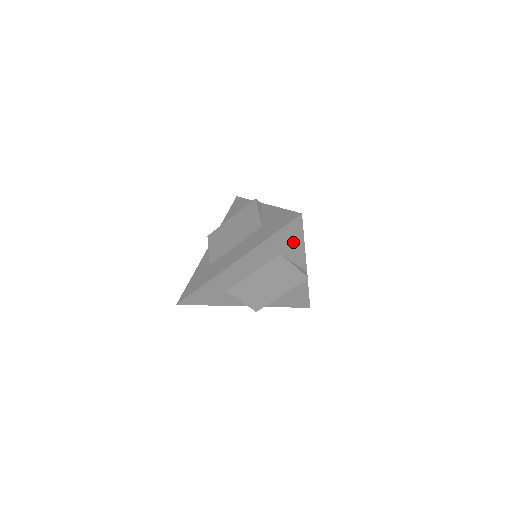
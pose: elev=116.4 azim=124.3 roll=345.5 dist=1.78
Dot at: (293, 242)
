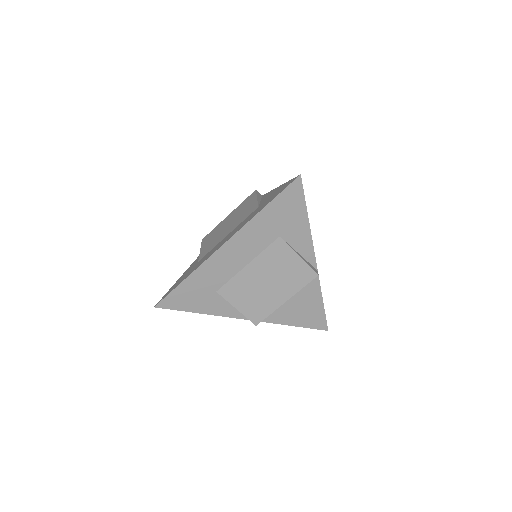
Dot at: (294, 219)
